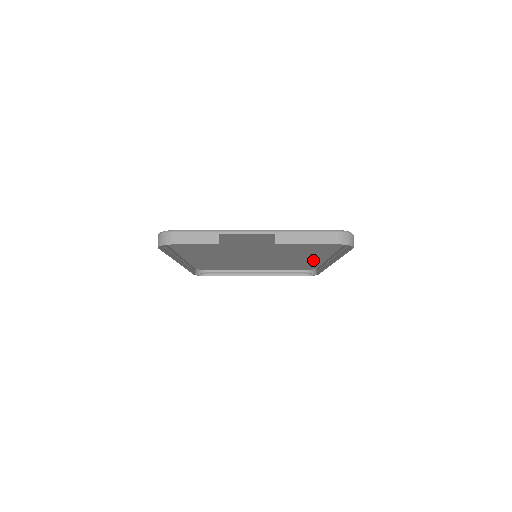
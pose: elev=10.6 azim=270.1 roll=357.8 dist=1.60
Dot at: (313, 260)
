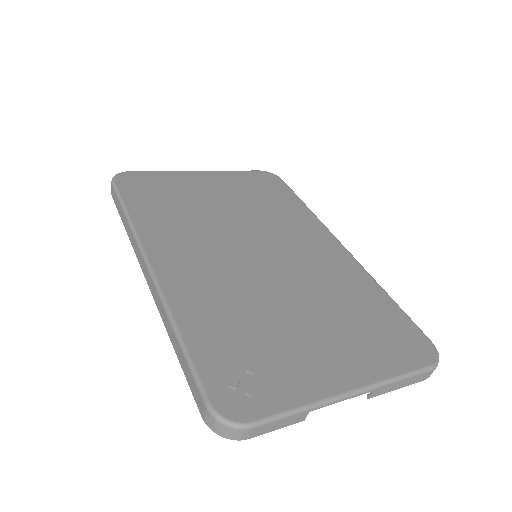
Dot at: occluded
